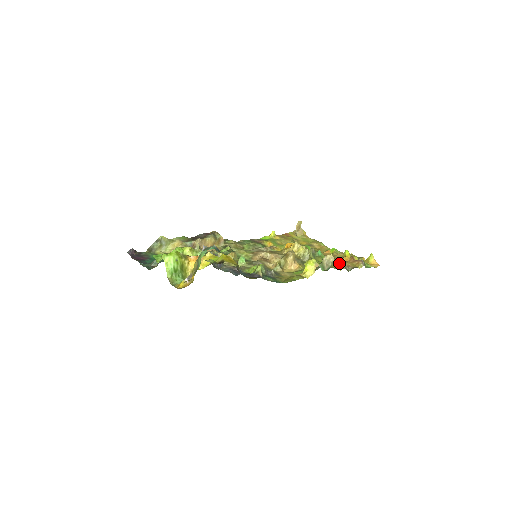
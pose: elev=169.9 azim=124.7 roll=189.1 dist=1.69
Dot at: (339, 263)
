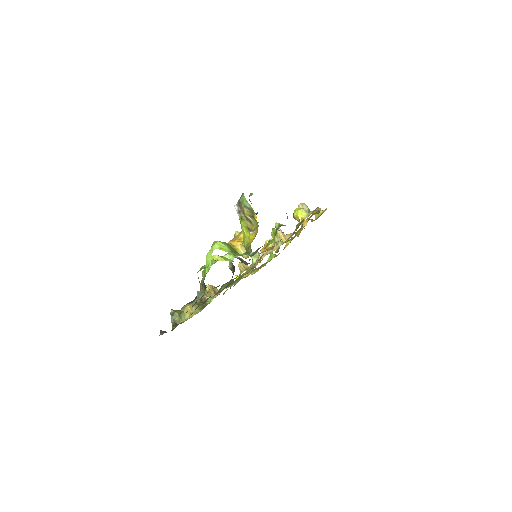
Dot at: occluded
